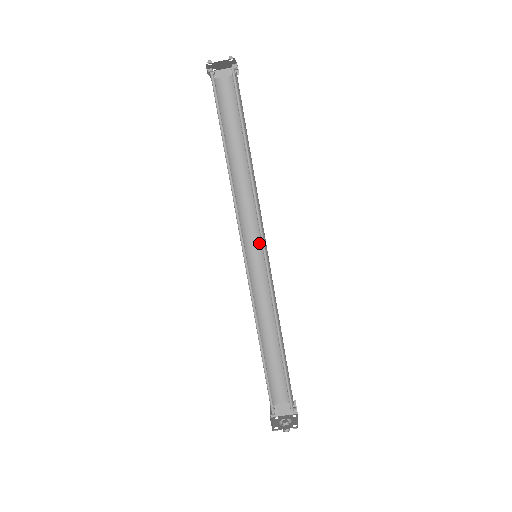
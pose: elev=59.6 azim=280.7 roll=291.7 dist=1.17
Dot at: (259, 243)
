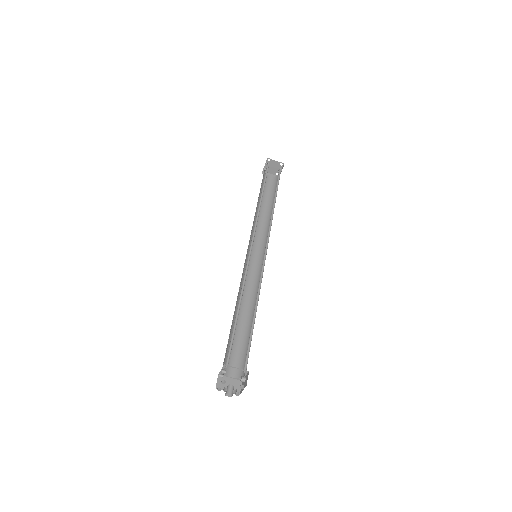
Dot at: (258, 256)
